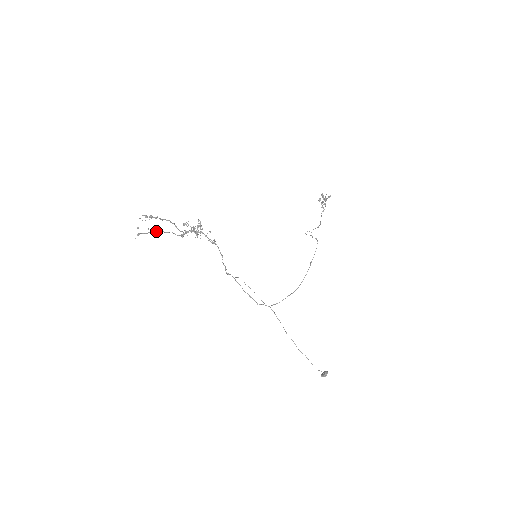
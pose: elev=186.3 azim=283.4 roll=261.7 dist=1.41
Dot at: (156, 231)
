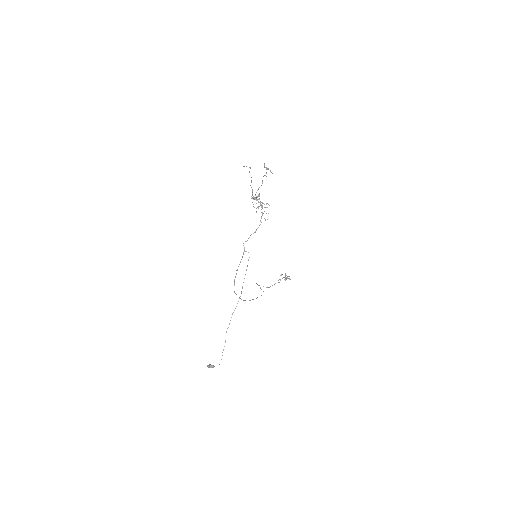
Dot at: occluded
